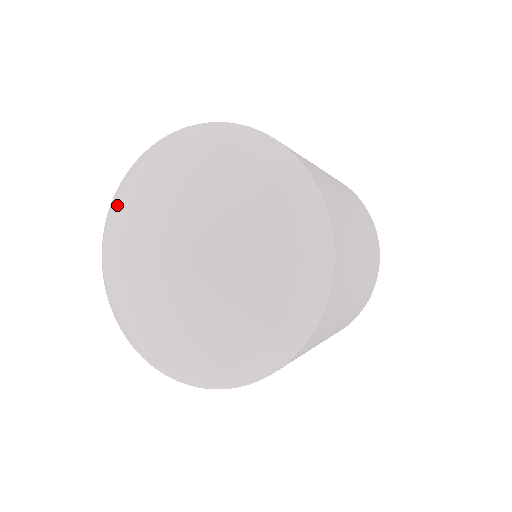
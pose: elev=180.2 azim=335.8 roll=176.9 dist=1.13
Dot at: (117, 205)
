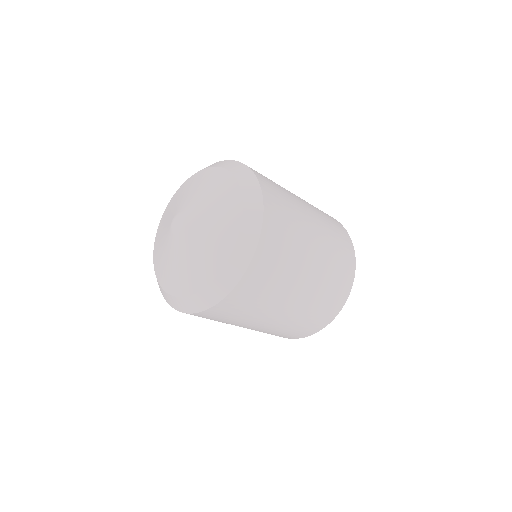
Dot at: (167, 207)
